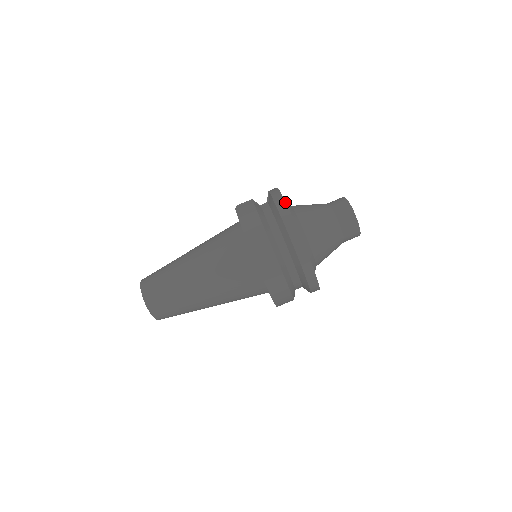
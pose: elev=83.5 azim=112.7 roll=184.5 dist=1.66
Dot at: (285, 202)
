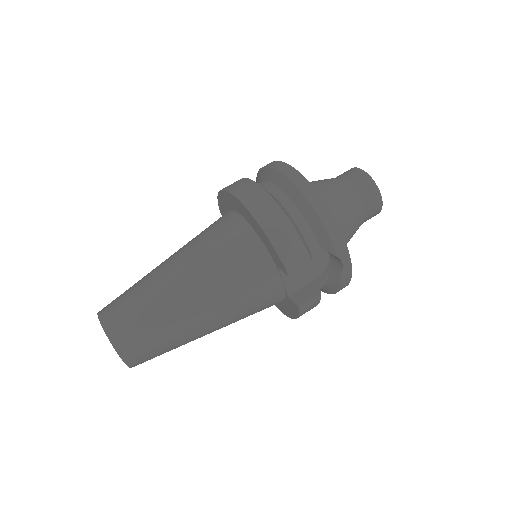
Dot at: occluded
